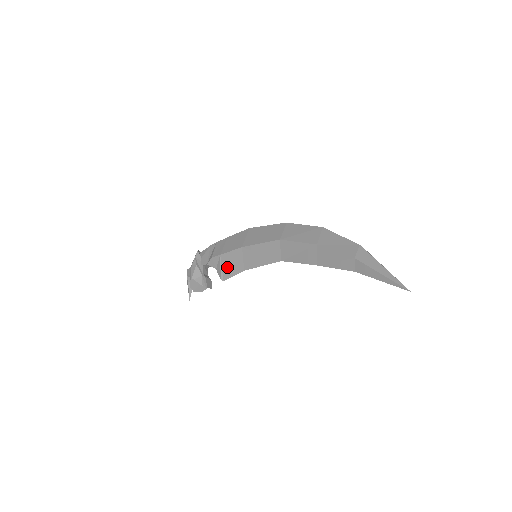
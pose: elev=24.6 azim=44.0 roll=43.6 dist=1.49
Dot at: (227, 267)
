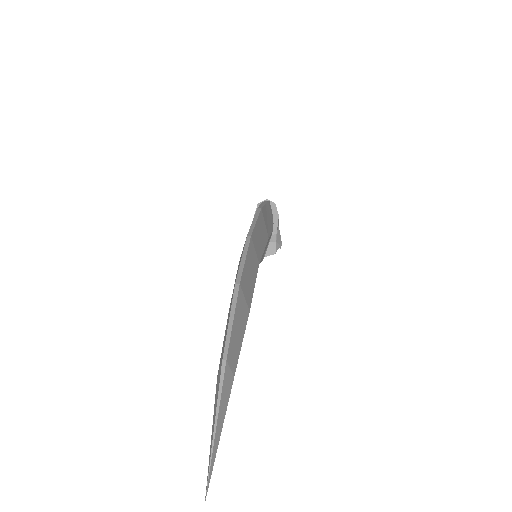
Dot at: occluded
